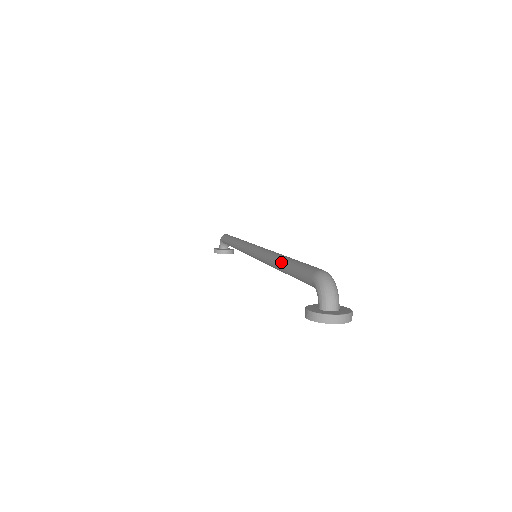
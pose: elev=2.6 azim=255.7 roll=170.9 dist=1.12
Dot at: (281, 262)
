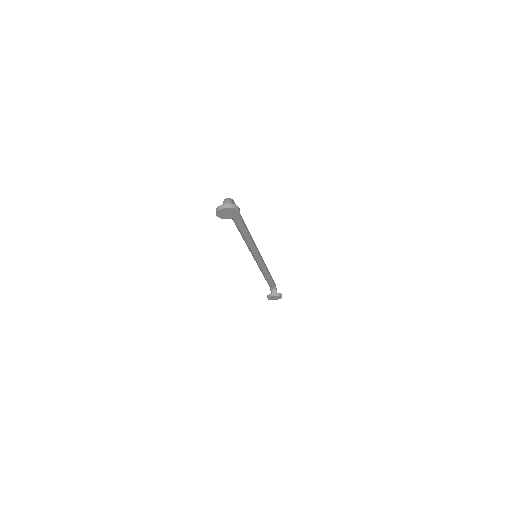
Dot at: occluded
